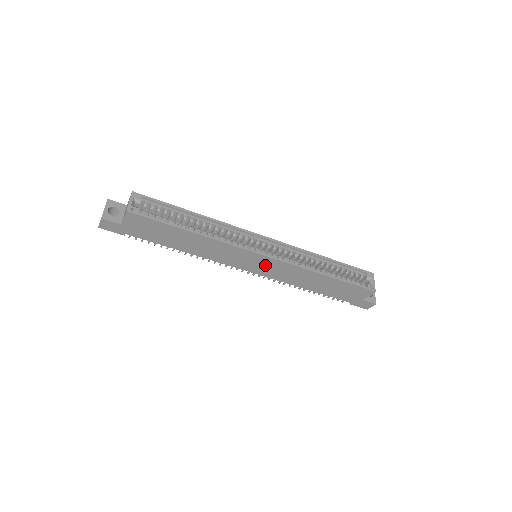
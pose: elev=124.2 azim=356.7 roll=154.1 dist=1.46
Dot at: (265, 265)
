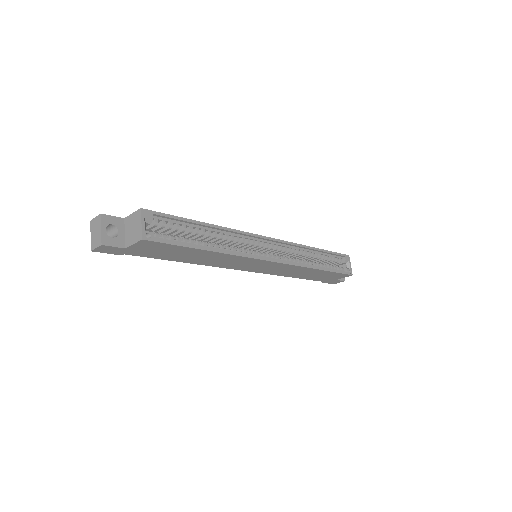
Dot at: (267, 267)
